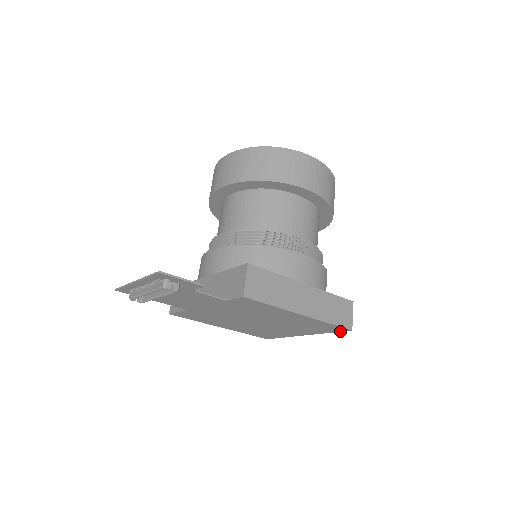
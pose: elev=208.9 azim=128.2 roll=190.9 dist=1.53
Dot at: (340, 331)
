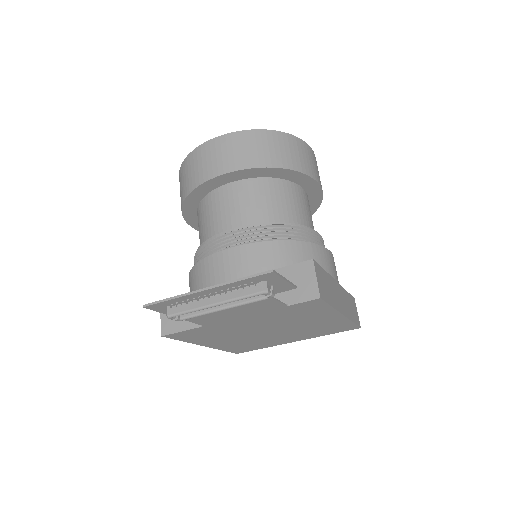
Dot at: (346, 330)
